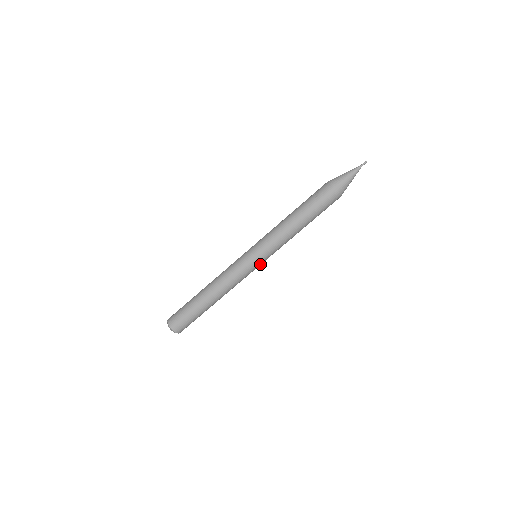
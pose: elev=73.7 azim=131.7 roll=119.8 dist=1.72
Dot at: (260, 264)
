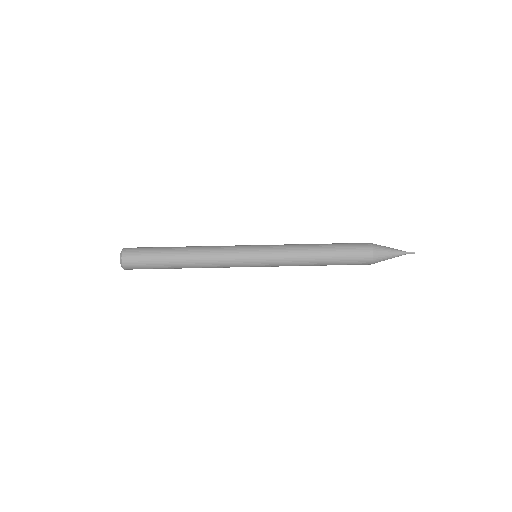
Dot at: (254, 261)
